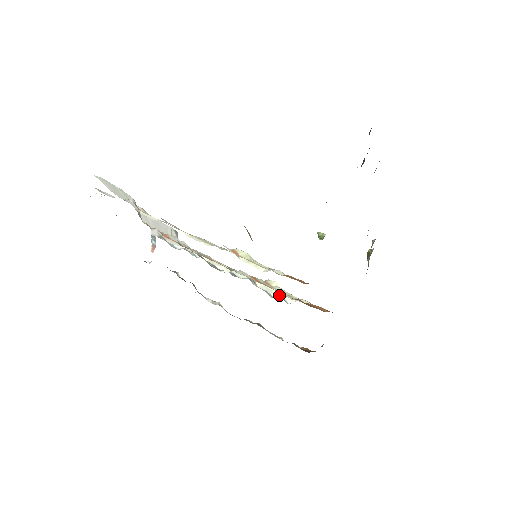
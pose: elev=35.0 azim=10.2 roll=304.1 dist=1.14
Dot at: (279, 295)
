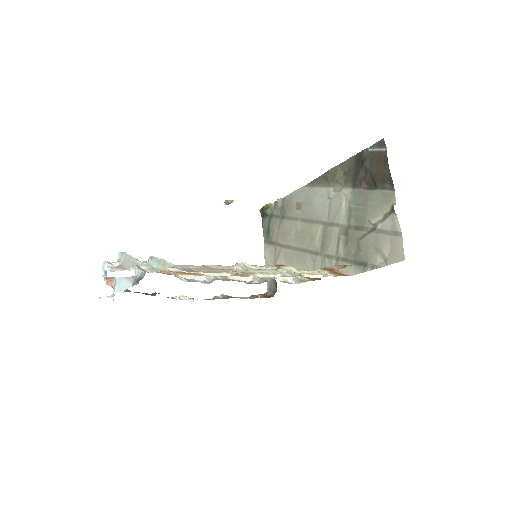
Dot at: (291, 279)
